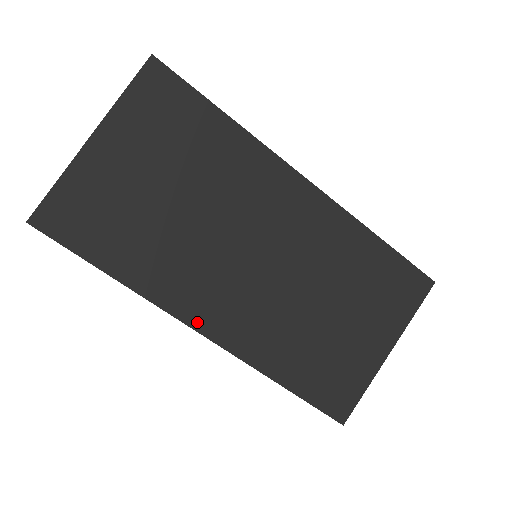
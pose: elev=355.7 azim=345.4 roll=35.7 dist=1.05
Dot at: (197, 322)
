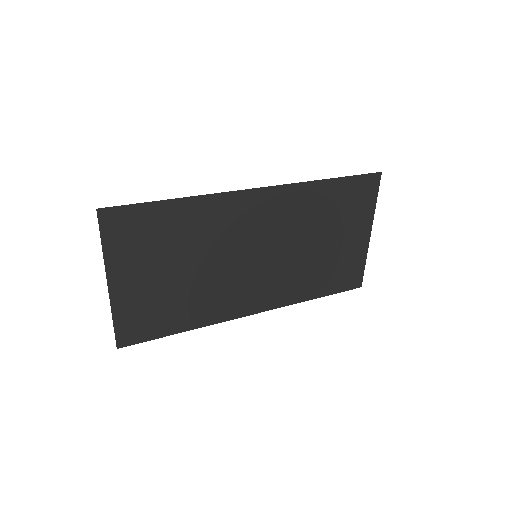
Dot at: (246, 312)
